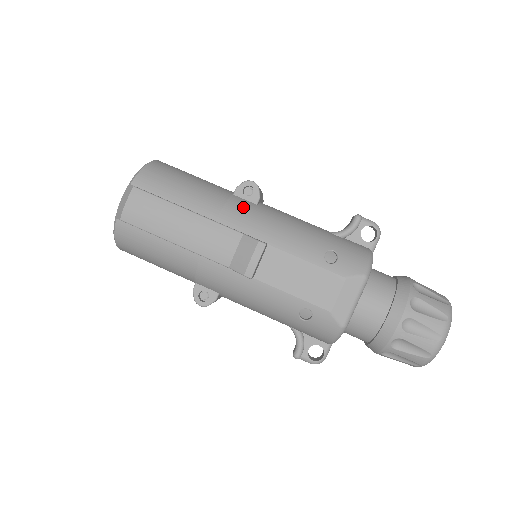
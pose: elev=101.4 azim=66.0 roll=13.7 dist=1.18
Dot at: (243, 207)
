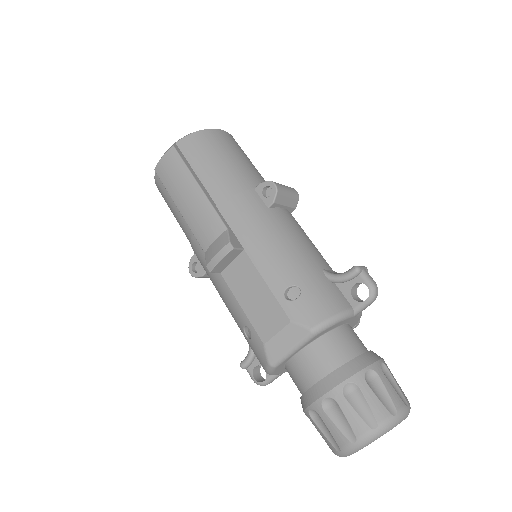
Dot at: (250, 204)
